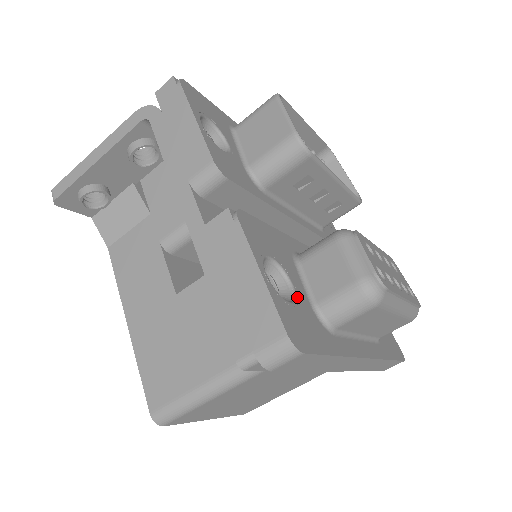
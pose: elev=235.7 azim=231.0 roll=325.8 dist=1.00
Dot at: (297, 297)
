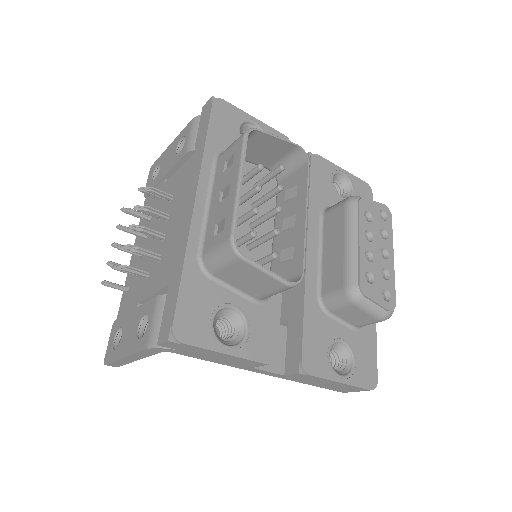
Dot at: (350, 346)
